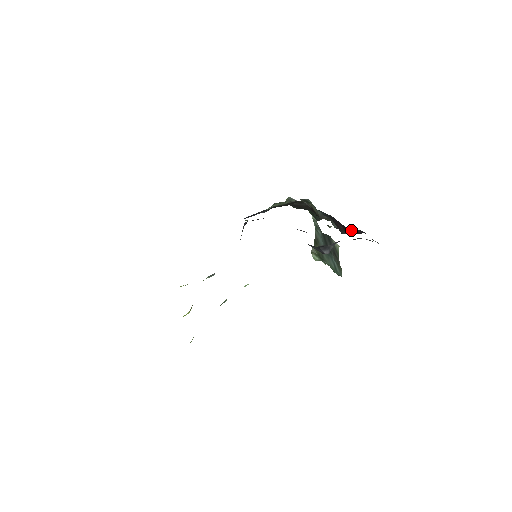
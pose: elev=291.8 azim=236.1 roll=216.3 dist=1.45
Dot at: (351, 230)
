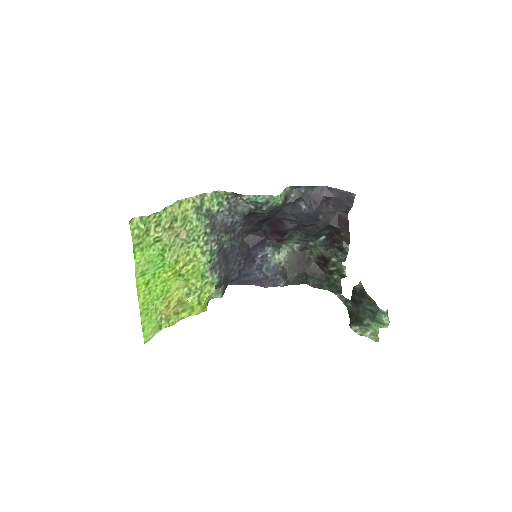
Dot at: (341, 226)
